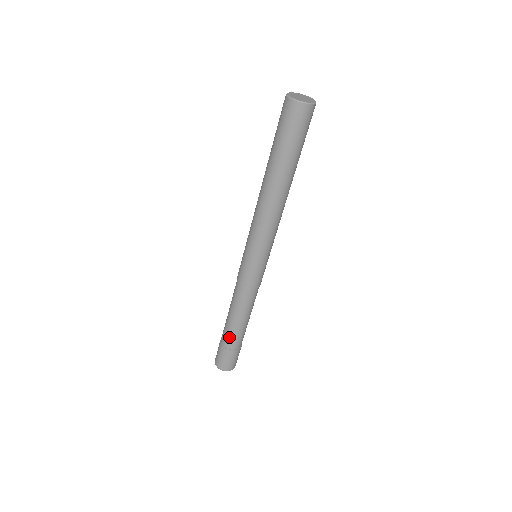
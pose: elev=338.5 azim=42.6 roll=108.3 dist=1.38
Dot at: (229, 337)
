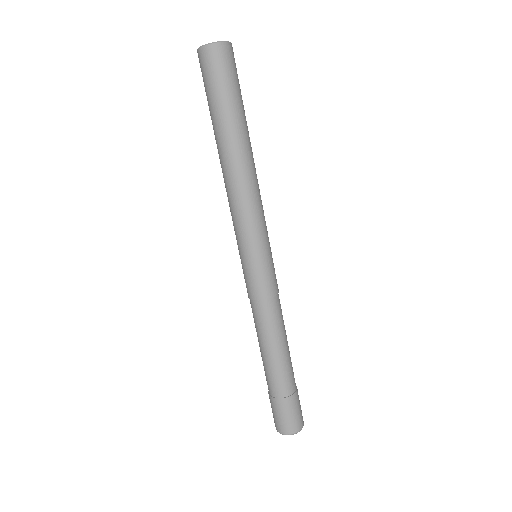
Dot at: (267, 378)
